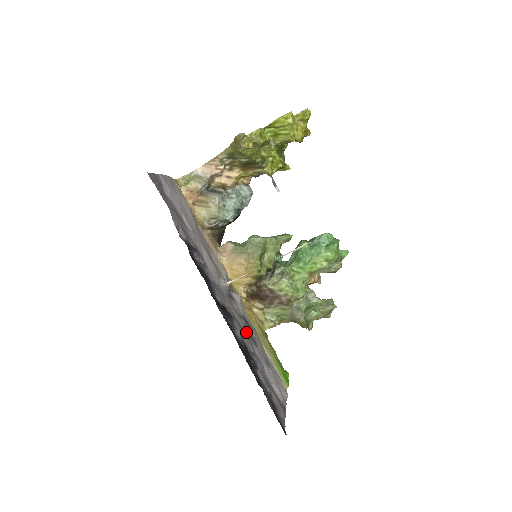
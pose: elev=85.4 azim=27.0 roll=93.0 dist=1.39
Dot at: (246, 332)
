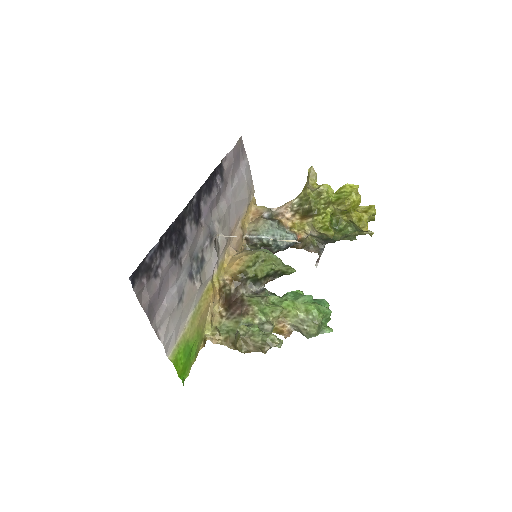
Dot at: (194, 257)
